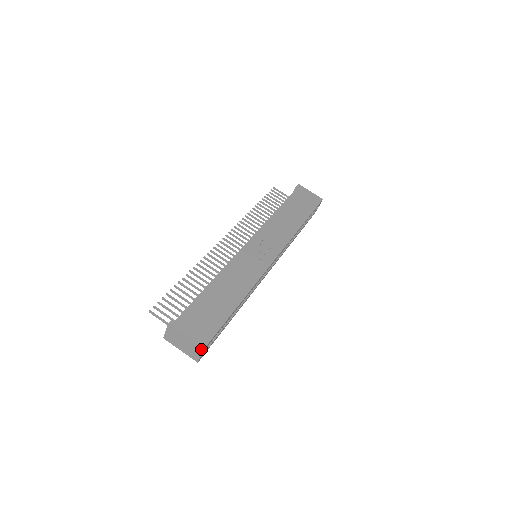
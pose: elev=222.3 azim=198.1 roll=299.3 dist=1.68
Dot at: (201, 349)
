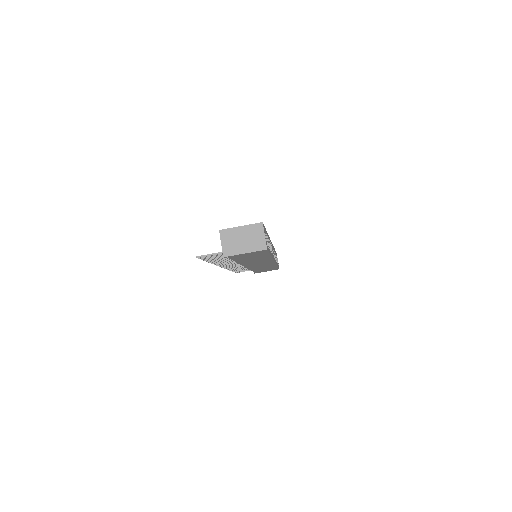
Dot at: (260, 225)
